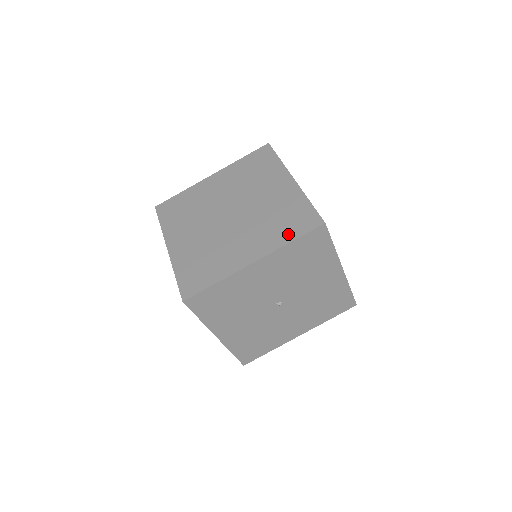
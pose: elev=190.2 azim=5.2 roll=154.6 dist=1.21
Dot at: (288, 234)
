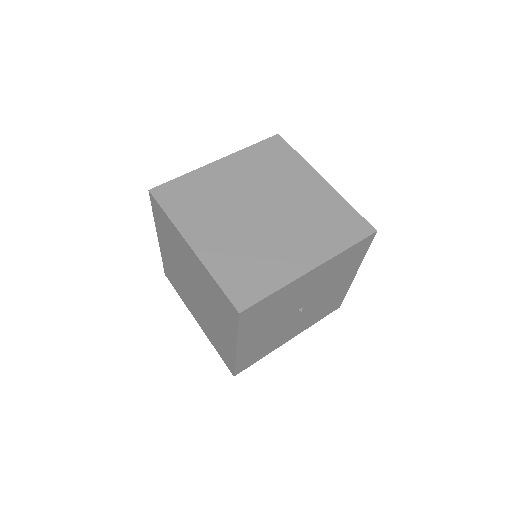
Dot at: (342, 240)
